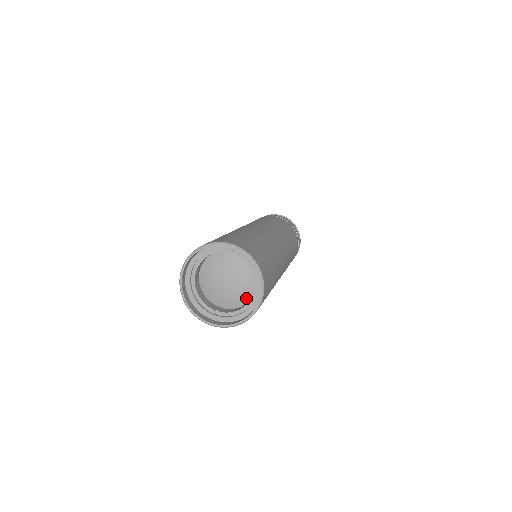
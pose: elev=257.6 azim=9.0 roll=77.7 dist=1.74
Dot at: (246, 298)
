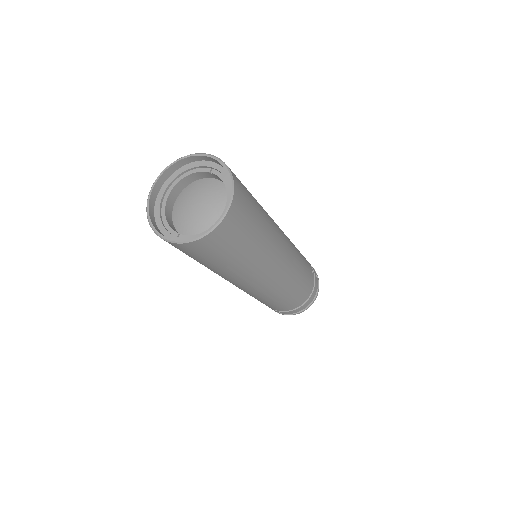
Dot at: occluded
